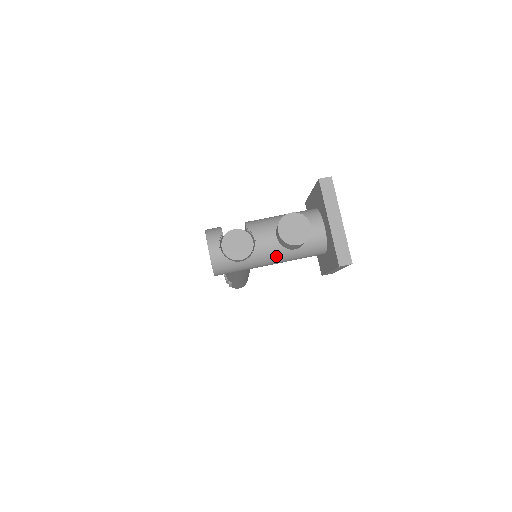
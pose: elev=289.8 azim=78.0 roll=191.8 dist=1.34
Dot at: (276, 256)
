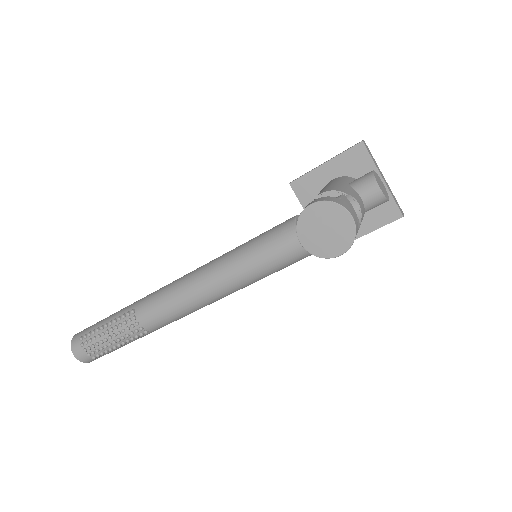
Dot at: occluded
